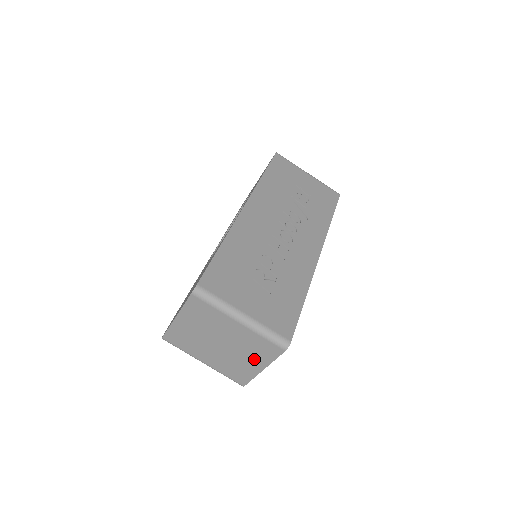
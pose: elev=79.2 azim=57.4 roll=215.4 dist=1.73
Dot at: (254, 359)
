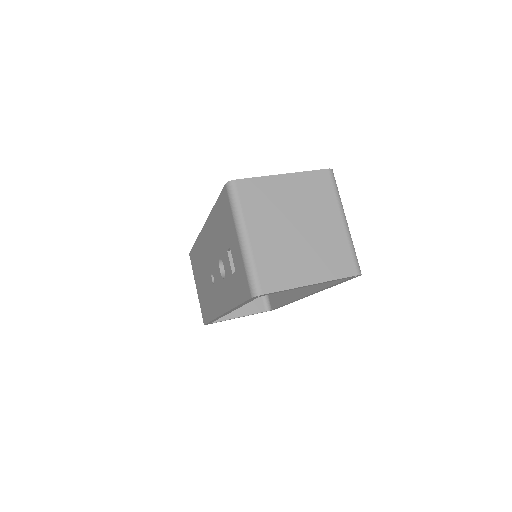
Dot at: (316, 266)
